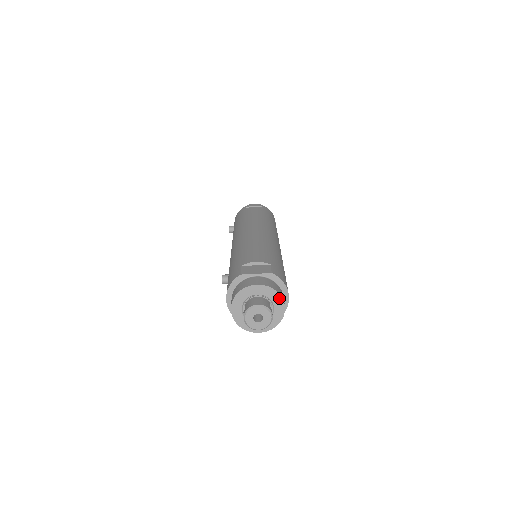
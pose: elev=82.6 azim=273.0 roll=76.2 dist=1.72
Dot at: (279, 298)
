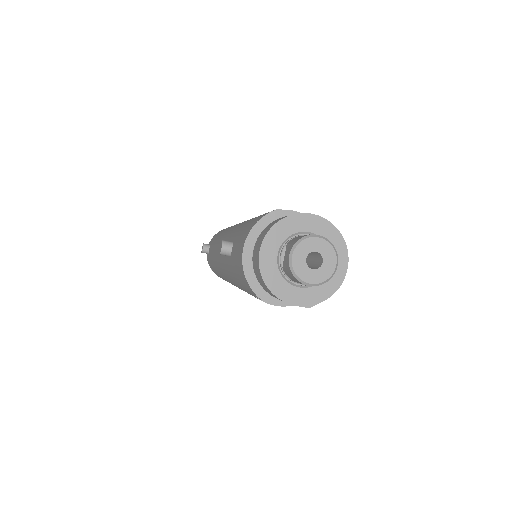
Dot at: (342, 248)
